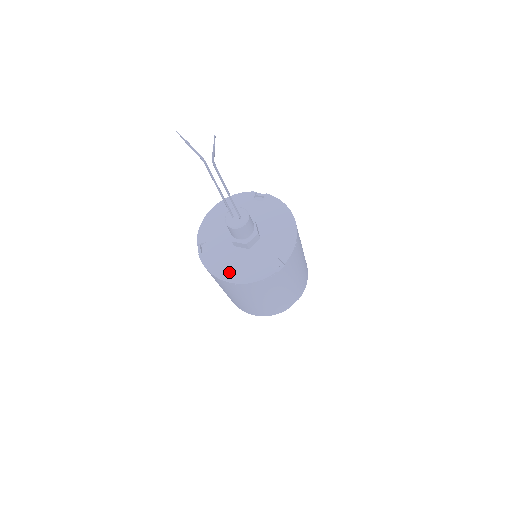
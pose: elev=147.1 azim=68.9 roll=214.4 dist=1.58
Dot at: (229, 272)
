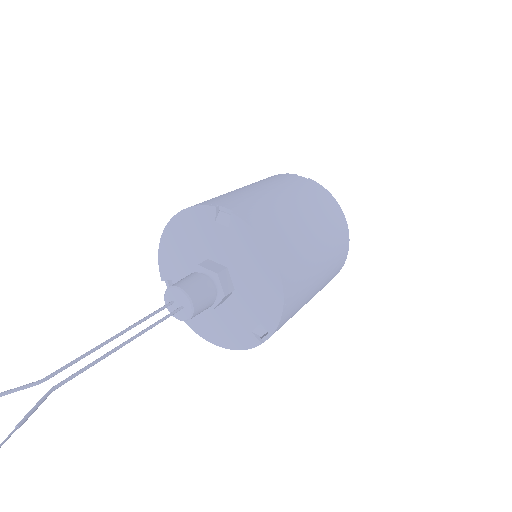
Dot at: (206, 329)
